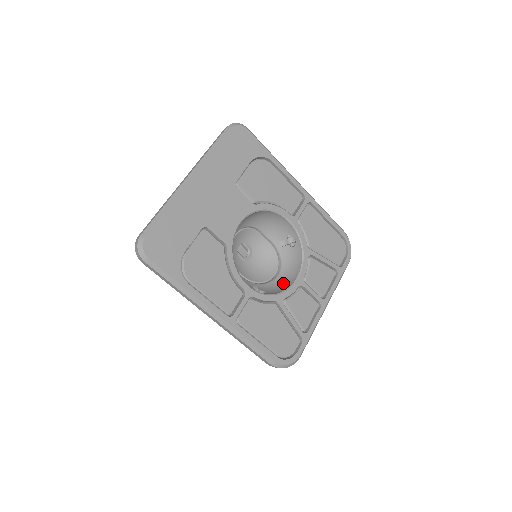
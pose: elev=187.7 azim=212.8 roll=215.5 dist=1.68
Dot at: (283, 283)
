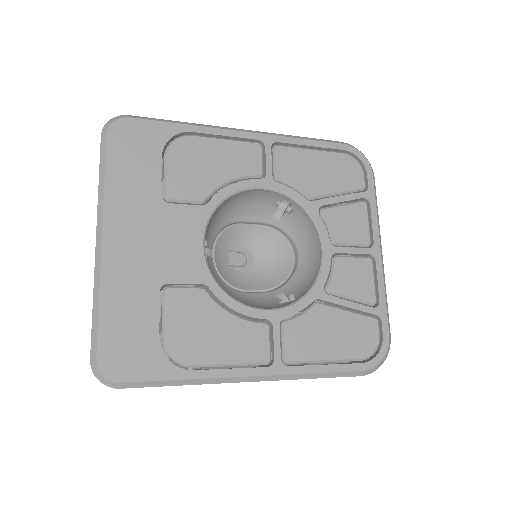
Dot at: (310, 265)
